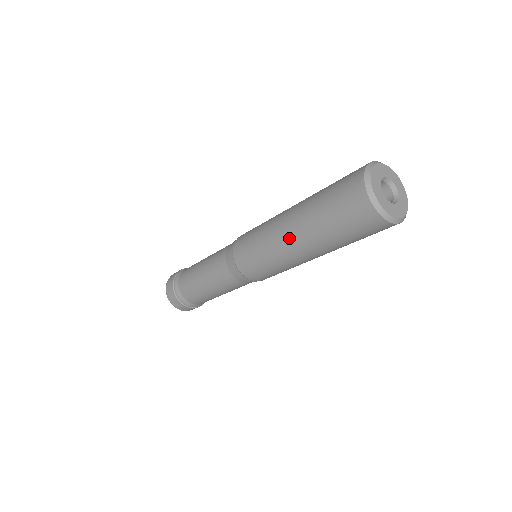
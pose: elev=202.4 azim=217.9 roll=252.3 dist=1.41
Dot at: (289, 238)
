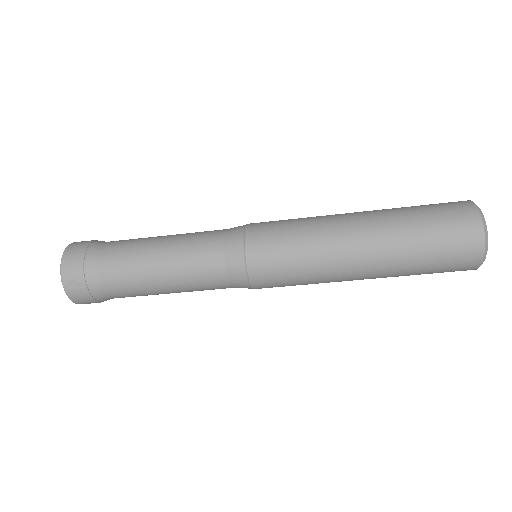
Dot at: (356, 243)
